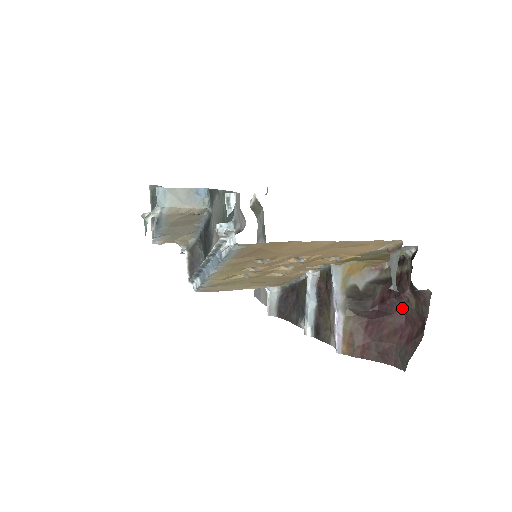
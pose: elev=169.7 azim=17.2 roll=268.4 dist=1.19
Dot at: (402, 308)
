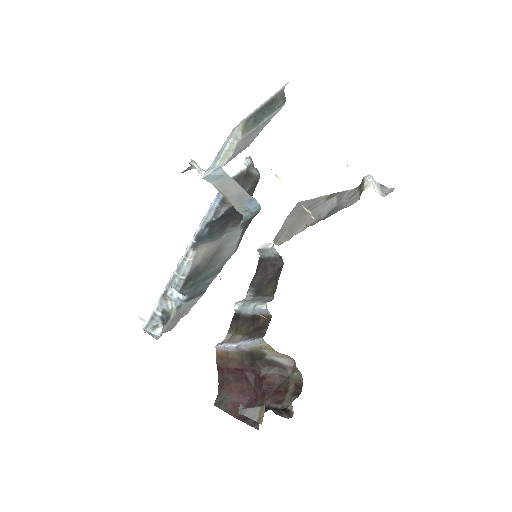
Dot at: (259, 396)
